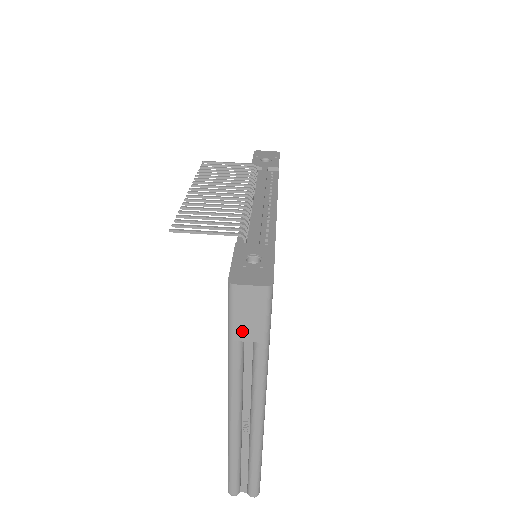
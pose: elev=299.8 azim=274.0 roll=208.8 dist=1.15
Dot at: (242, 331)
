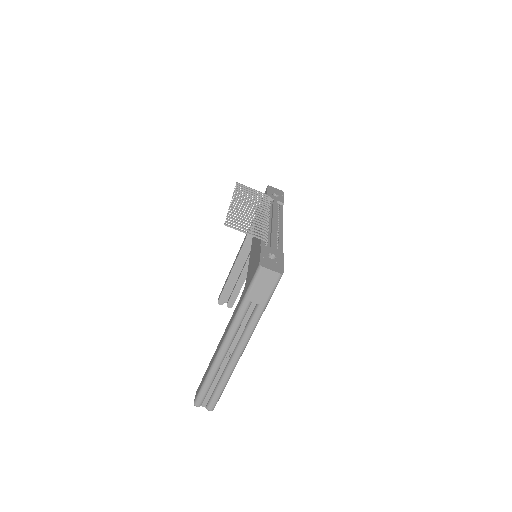
Dot at: (255, 295)
